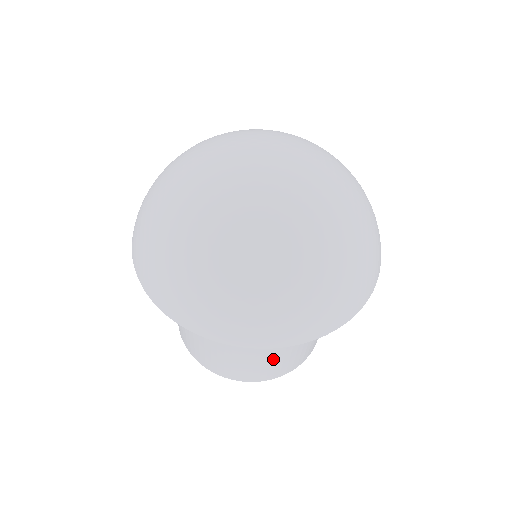
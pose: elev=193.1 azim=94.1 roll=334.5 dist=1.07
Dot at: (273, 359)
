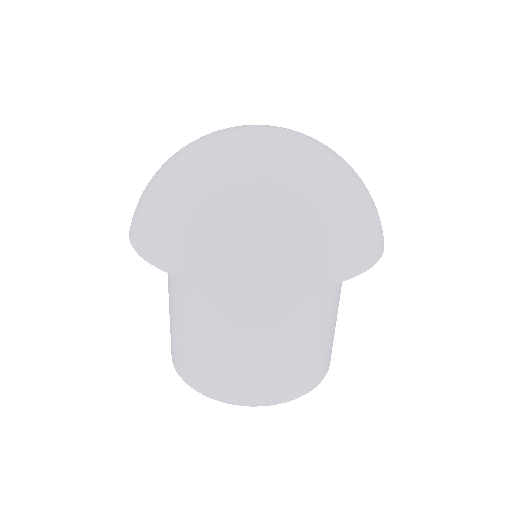
Dot at: (276, 361)
